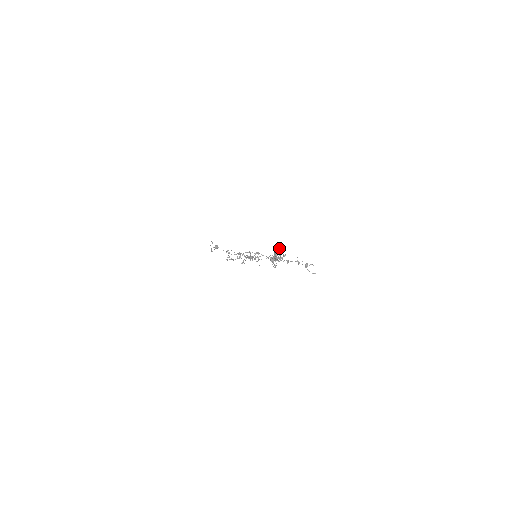
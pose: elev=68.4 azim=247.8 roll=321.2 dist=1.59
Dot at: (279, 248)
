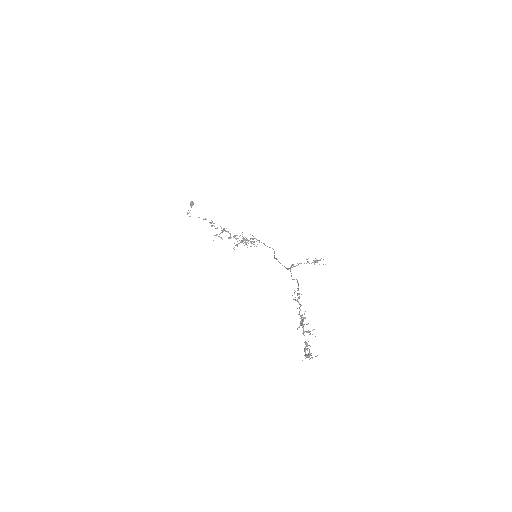
Dot at: (299, 296)
